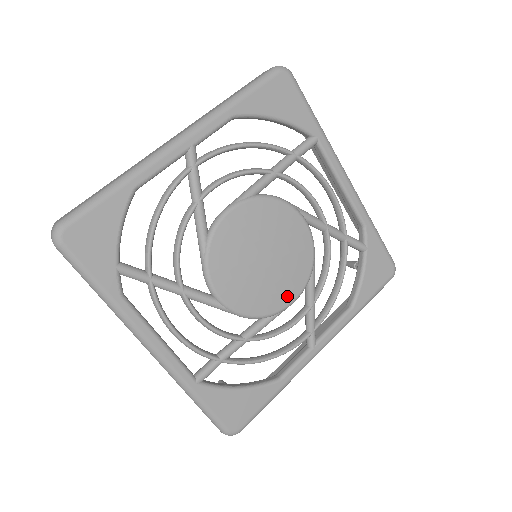
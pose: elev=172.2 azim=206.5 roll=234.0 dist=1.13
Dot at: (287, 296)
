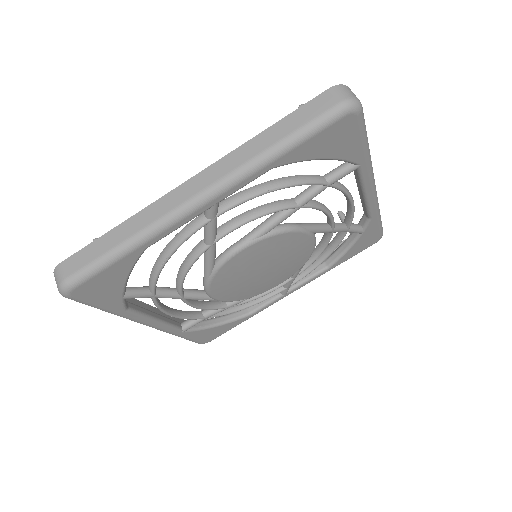
Dot at: (275, 284)
